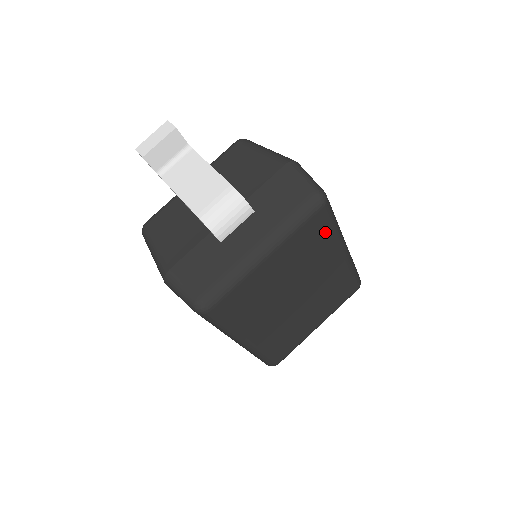
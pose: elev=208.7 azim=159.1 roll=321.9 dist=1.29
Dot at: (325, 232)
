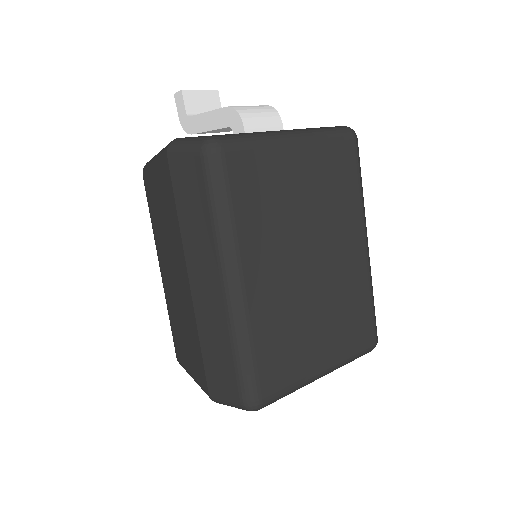
Dot at: (352, 180)
